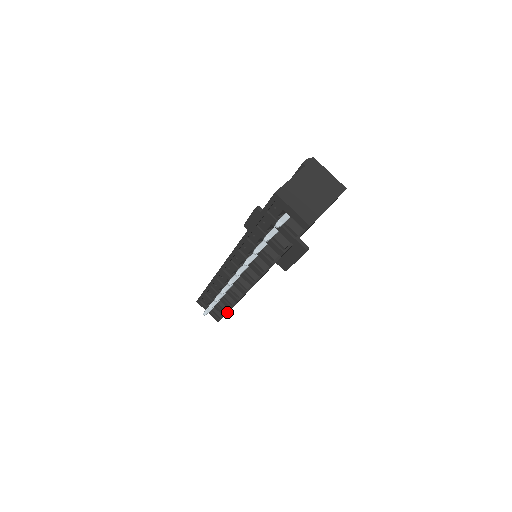
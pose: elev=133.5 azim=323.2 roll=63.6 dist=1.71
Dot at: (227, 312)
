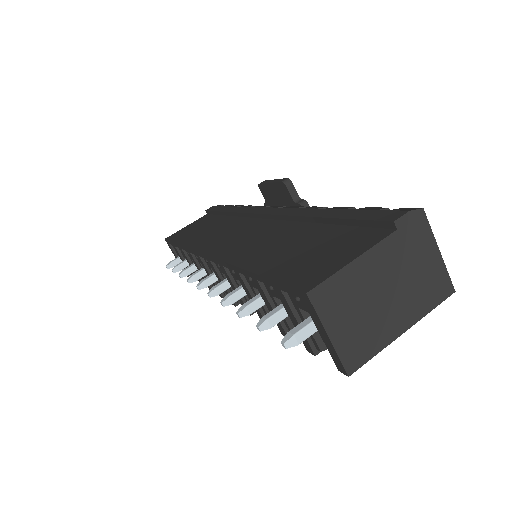
Dot at: occluded
